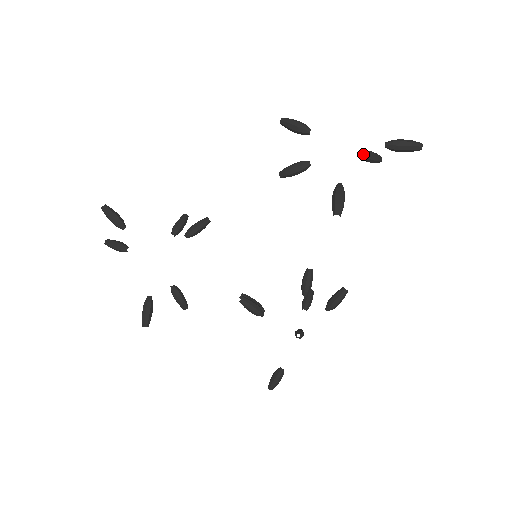
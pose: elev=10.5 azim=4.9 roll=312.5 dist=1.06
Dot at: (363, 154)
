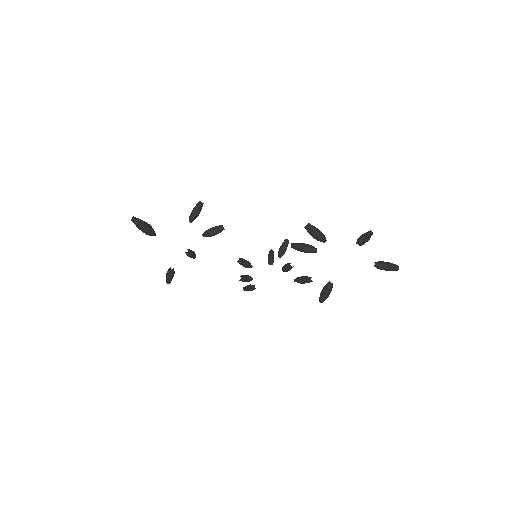
Dot at: occluded
